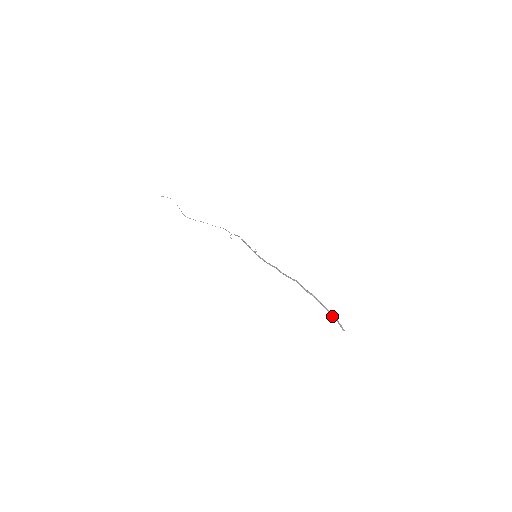
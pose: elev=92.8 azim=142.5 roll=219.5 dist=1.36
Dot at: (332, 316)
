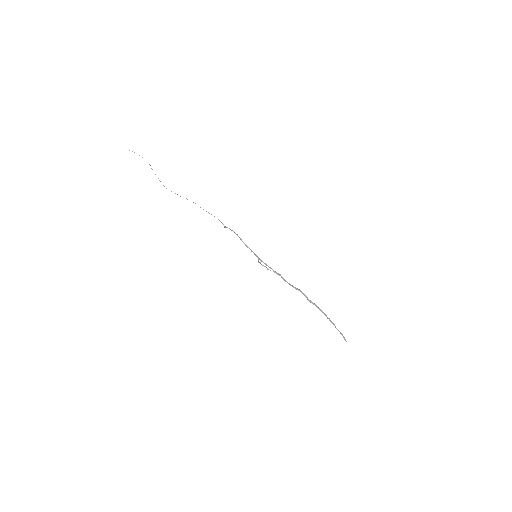
Dot at: (336, 328)
